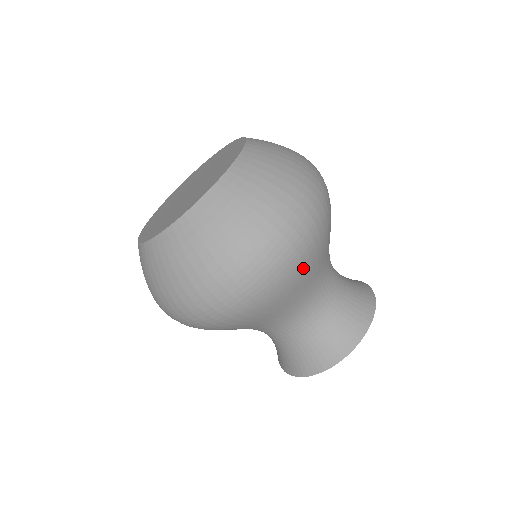
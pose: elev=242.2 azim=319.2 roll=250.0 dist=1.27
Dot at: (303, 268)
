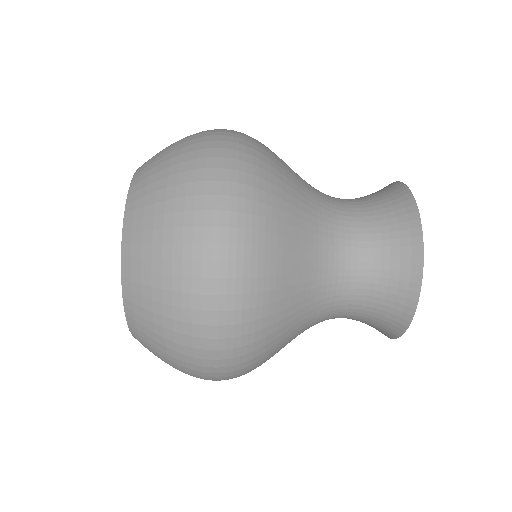
Dot at: (261, 364)
